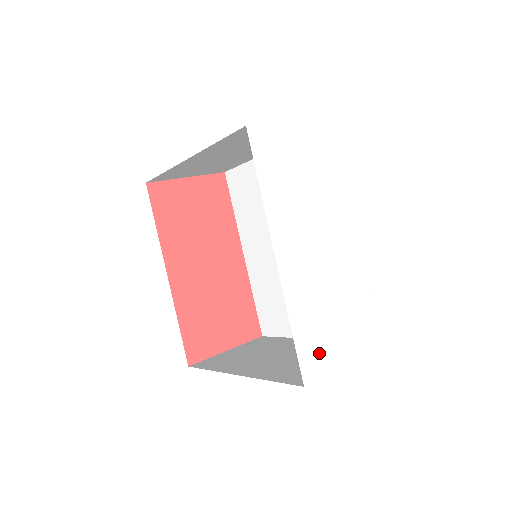
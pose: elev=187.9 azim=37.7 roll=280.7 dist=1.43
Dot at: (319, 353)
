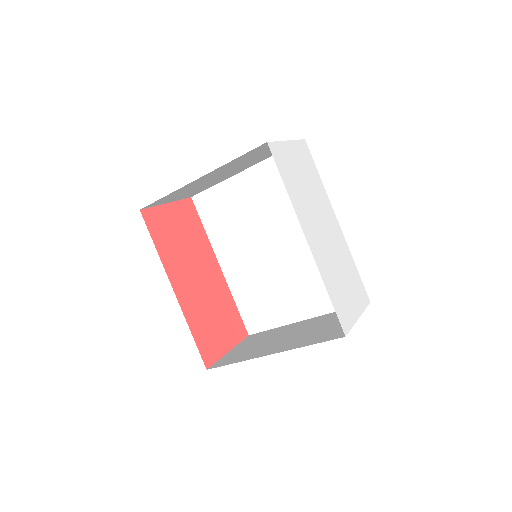
Dot at: (345, 311)
